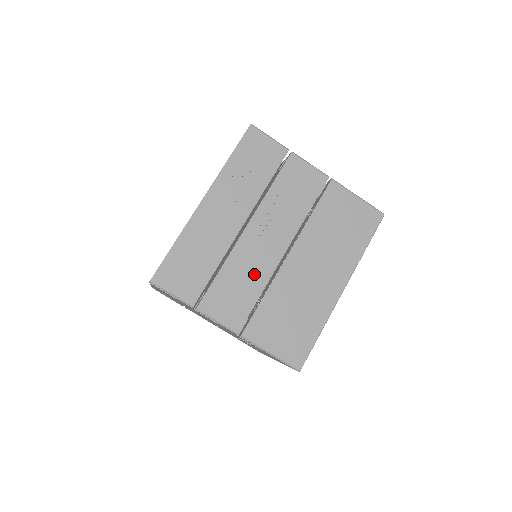
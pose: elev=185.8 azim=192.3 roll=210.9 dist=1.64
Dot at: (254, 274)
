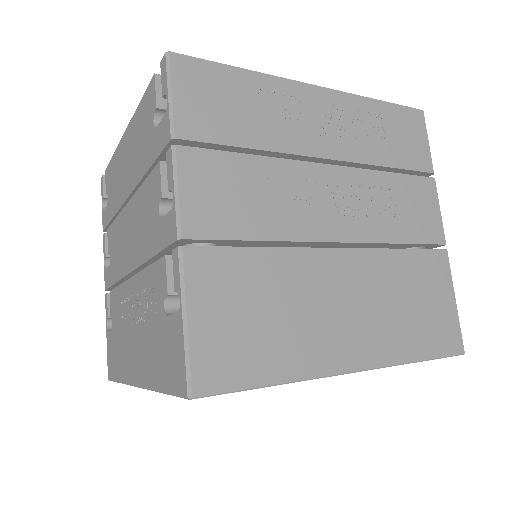
Dot at: (282, 212)
